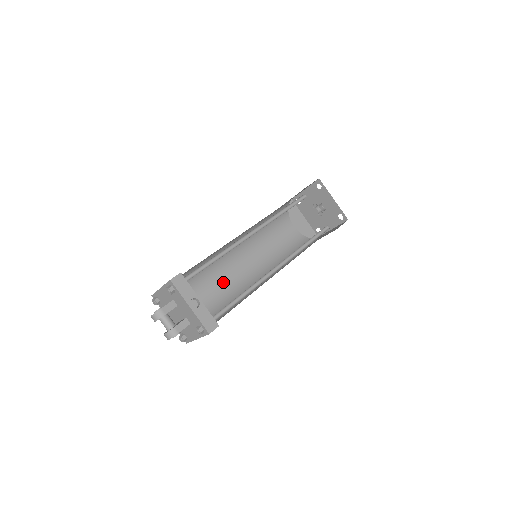
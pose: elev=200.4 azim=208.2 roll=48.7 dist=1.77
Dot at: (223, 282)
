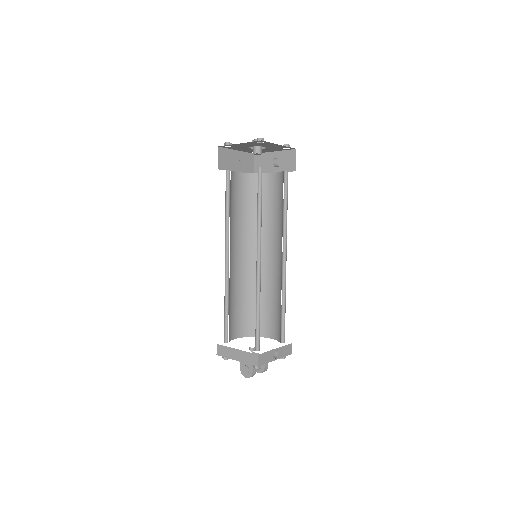
Dot at: (238, 286)
